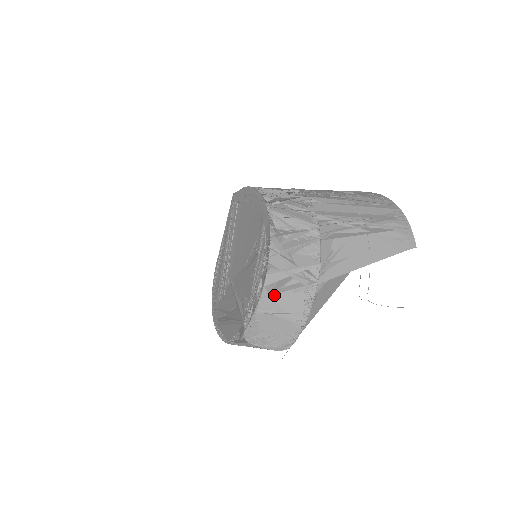
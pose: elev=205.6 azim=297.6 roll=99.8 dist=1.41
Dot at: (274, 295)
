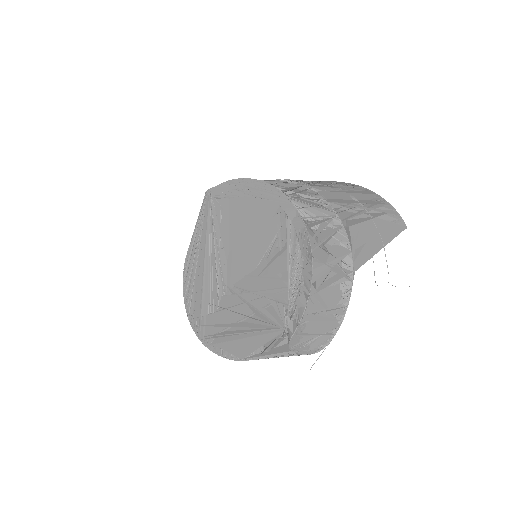
Dot at: (318, 292)
